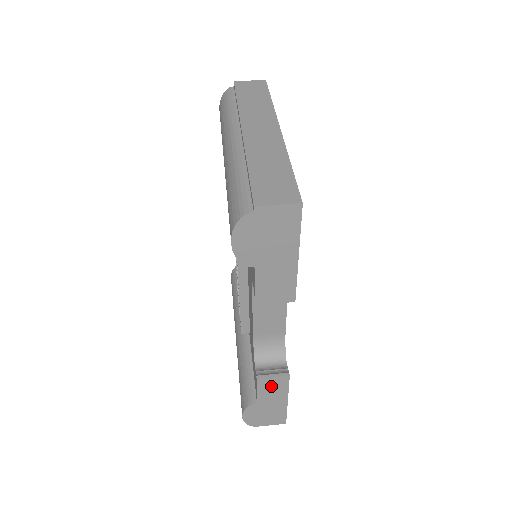
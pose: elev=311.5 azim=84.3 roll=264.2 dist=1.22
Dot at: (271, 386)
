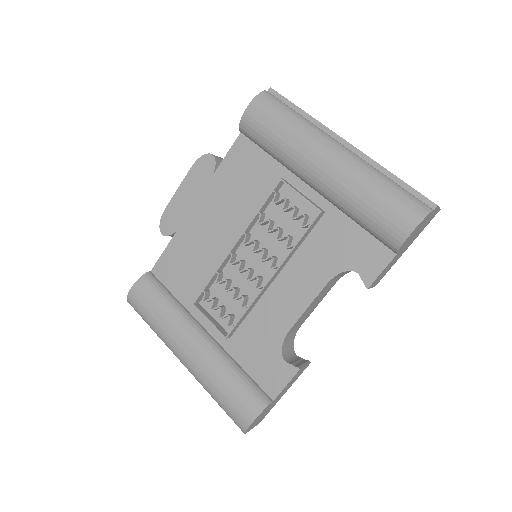
Dot at: (296, 377)
